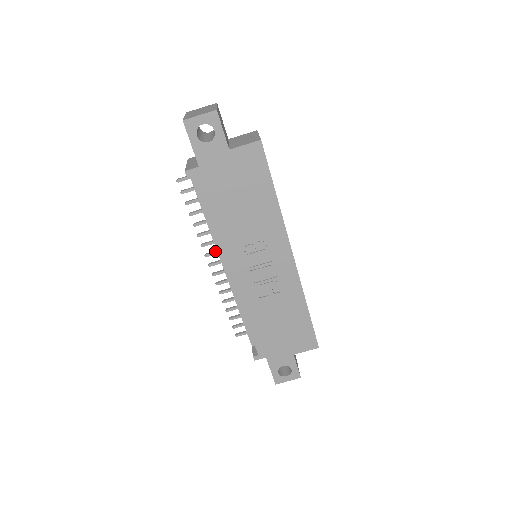
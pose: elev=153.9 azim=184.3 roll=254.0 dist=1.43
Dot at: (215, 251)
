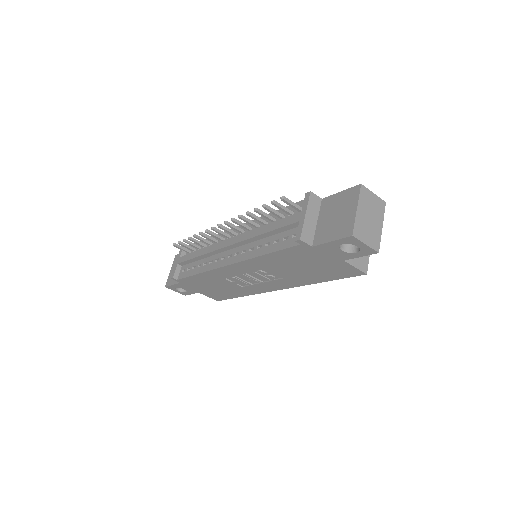
Dot at: (235, 228)
